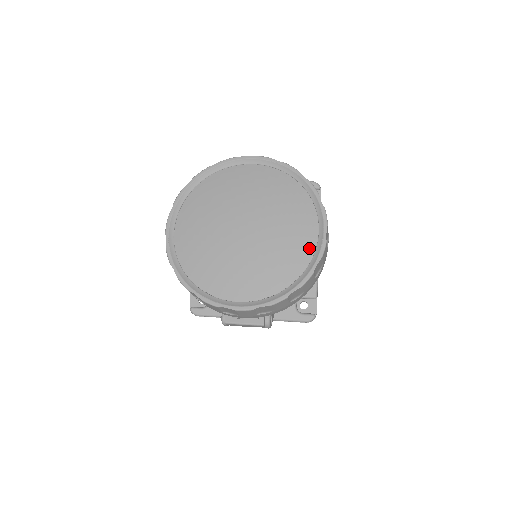
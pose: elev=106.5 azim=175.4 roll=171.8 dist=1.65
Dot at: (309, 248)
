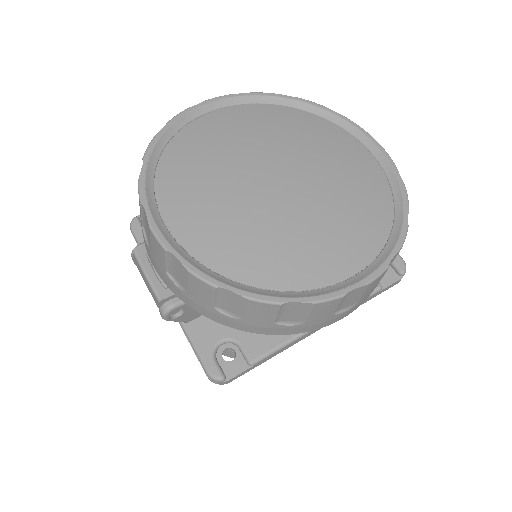
Dot at: (314, 278)
